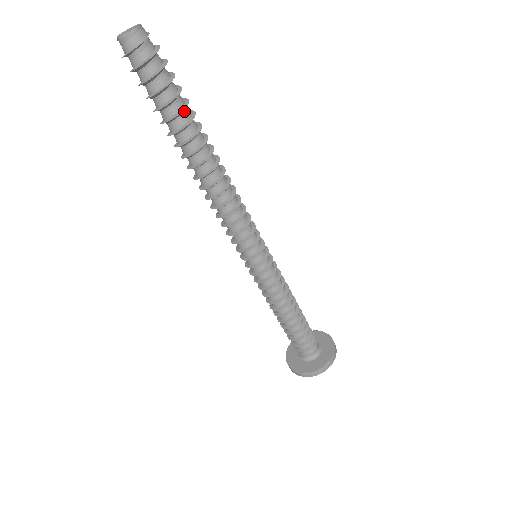
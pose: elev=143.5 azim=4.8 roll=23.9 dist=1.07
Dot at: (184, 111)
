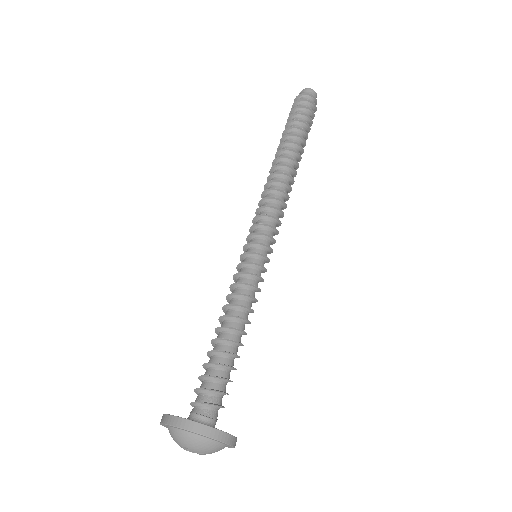
Dot at: occluded
